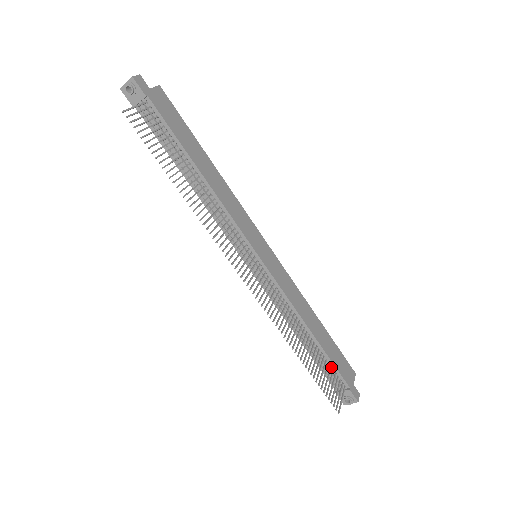
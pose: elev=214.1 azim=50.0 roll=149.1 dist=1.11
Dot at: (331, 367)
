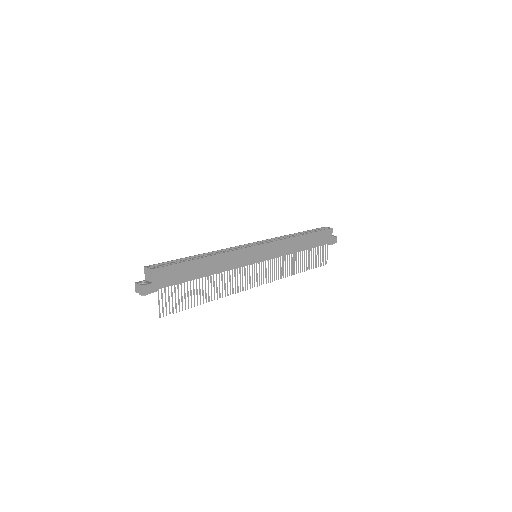
Dot at: (317, 247)
